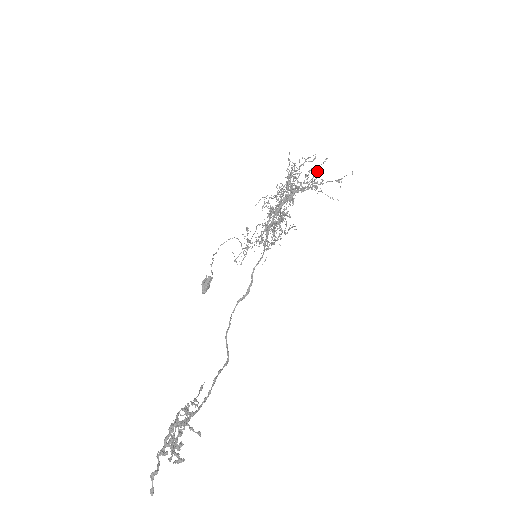
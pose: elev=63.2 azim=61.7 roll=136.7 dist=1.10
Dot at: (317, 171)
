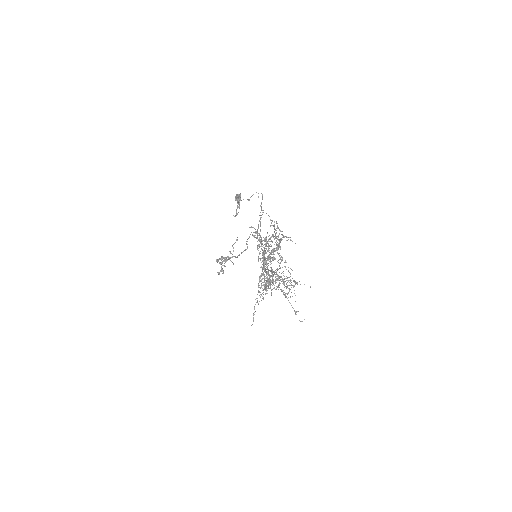
Dot at: (295, 284)
